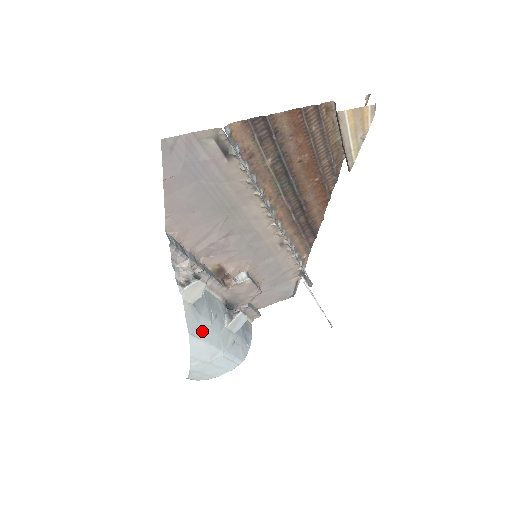
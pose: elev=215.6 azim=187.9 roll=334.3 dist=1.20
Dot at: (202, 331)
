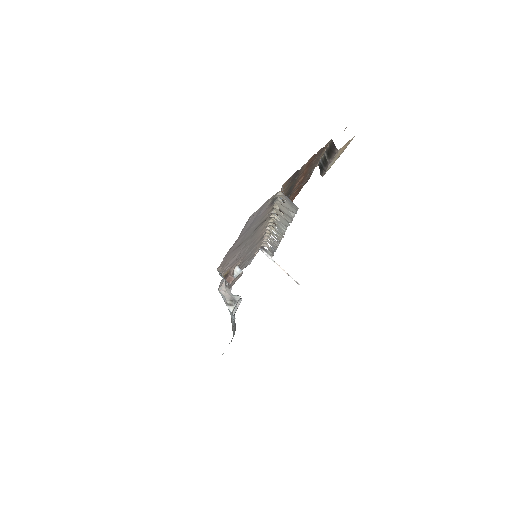
Dot at: (233, 329)
